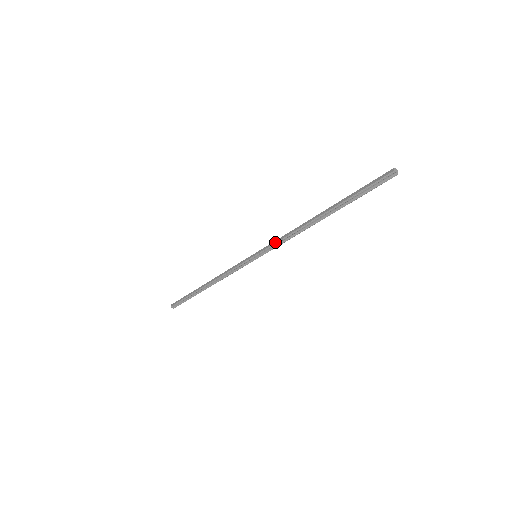
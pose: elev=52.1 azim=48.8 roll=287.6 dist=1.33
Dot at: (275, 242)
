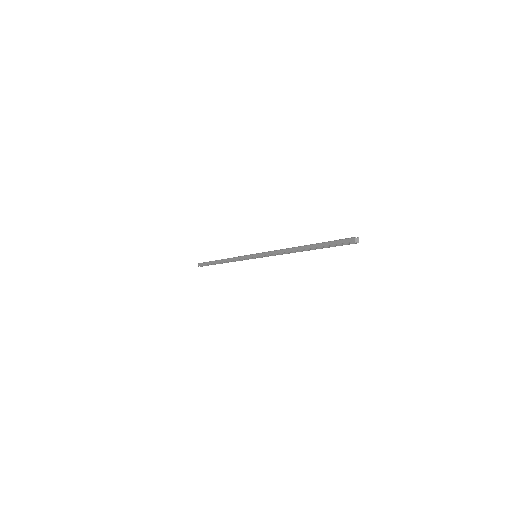
Dot at: (269, 254)
